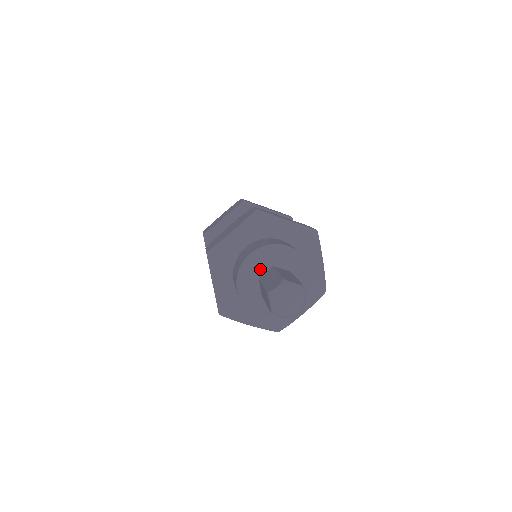
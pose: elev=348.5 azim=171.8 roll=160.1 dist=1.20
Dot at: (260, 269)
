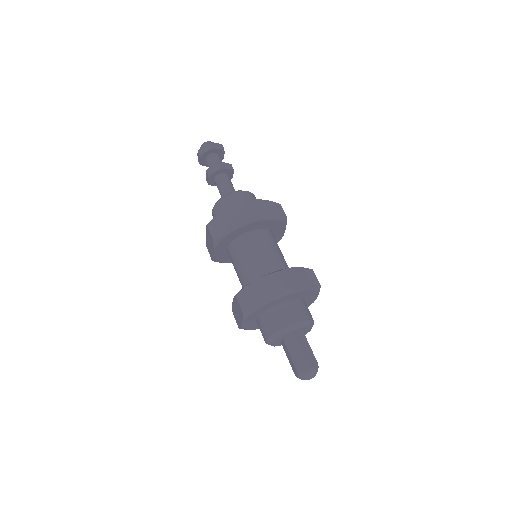
Dot at: (286, 336)
